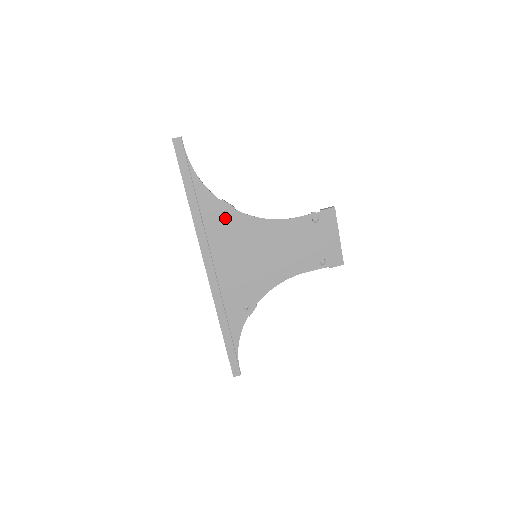
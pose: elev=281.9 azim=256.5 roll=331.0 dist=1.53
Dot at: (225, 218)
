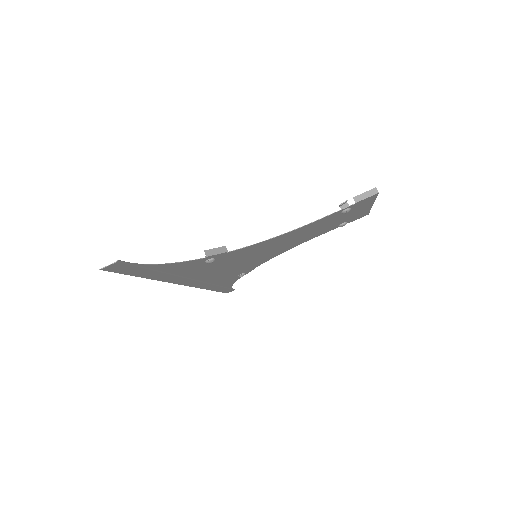
Dot at: occluded
